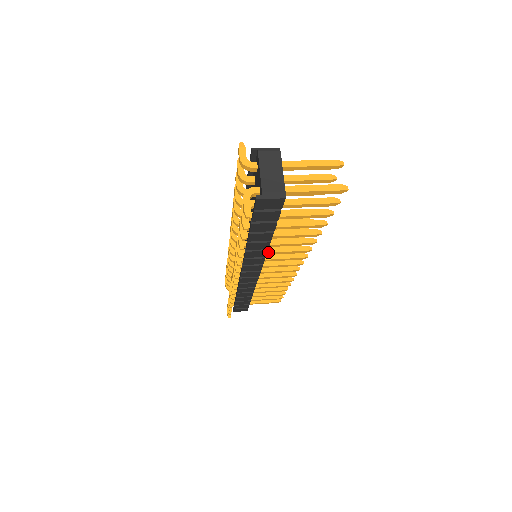
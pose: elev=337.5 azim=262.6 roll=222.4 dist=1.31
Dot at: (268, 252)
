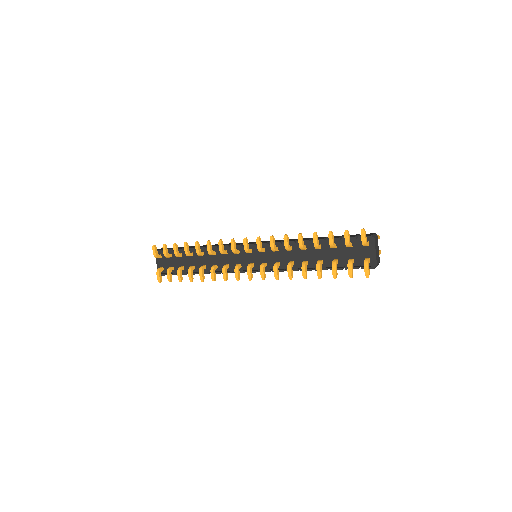
Dot at: occluded
